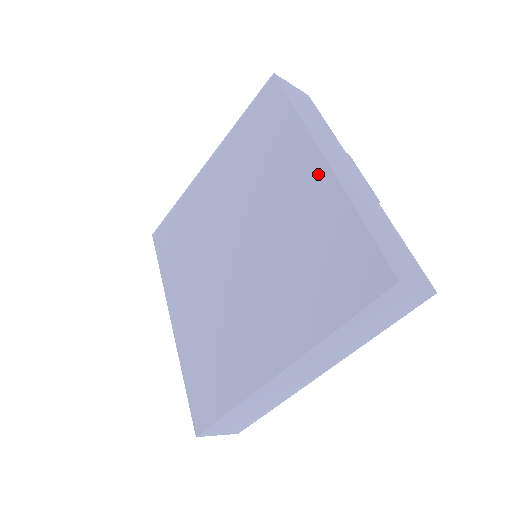
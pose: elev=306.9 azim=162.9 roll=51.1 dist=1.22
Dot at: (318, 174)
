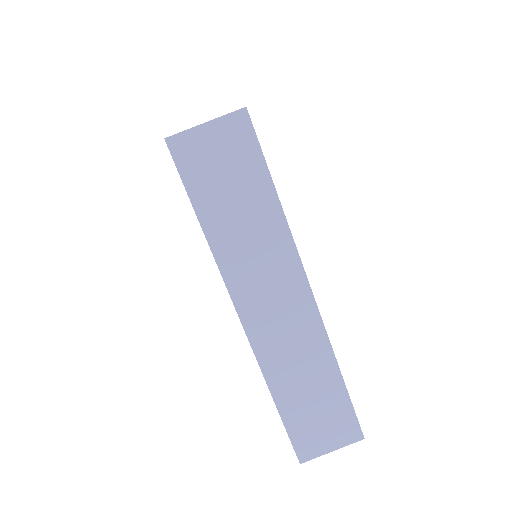
Dot at: occluded
